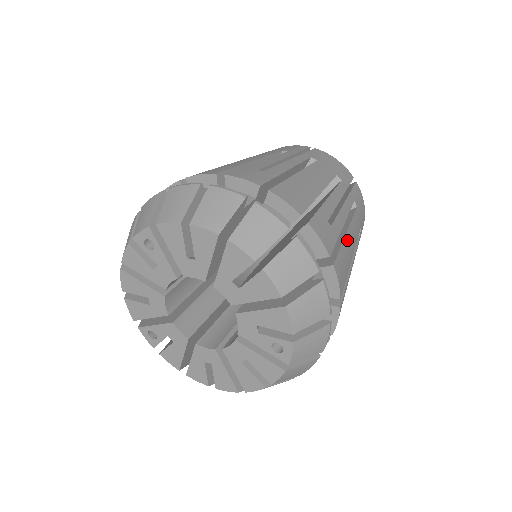
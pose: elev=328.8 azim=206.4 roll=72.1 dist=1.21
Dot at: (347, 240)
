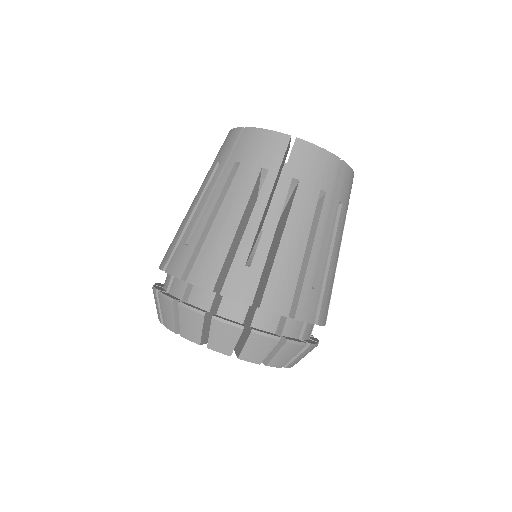
Dot at: (283, 251)
